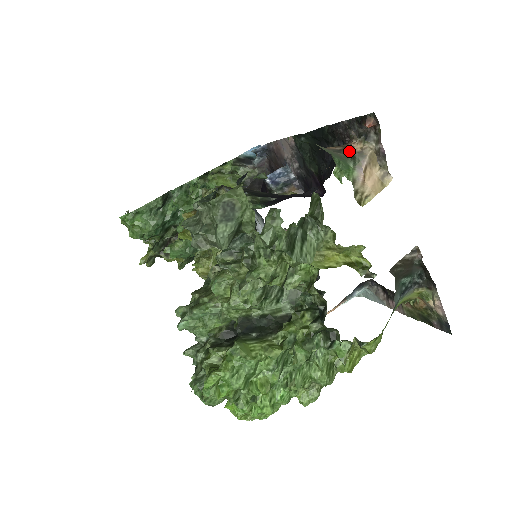
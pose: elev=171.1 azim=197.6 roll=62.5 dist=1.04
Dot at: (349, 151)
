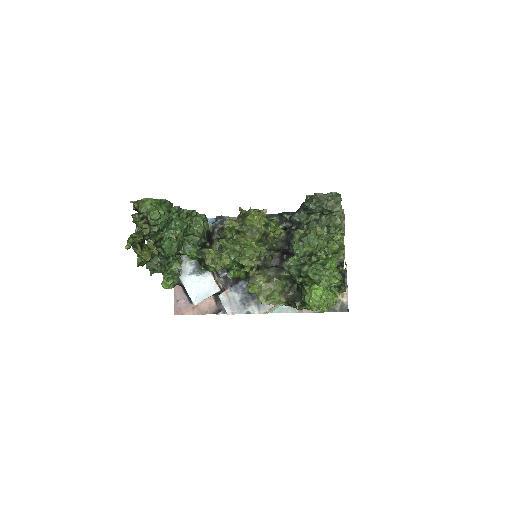
Dot at: occluded
